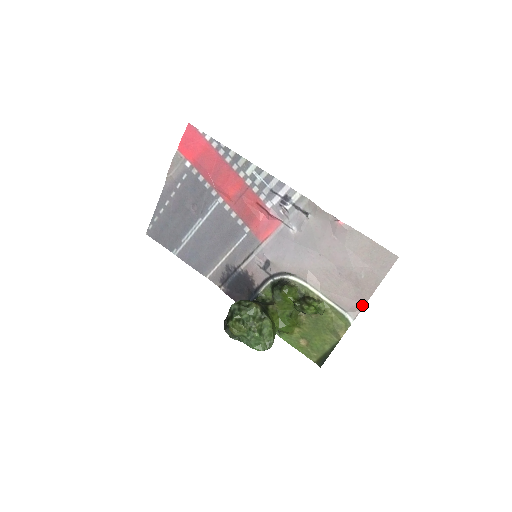
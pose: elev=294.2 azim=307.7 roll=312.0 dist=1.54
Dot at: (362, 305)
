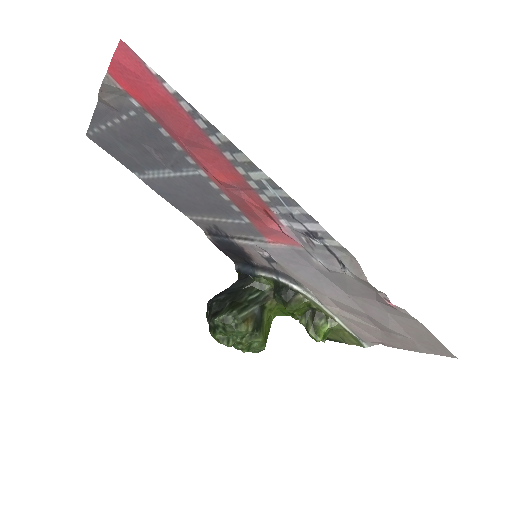
Dot at: (386, 345)
